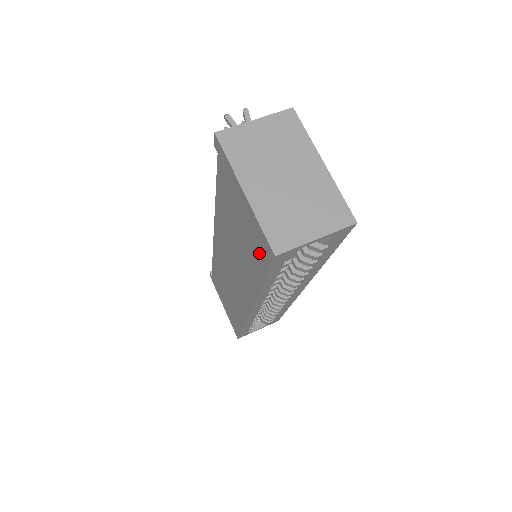
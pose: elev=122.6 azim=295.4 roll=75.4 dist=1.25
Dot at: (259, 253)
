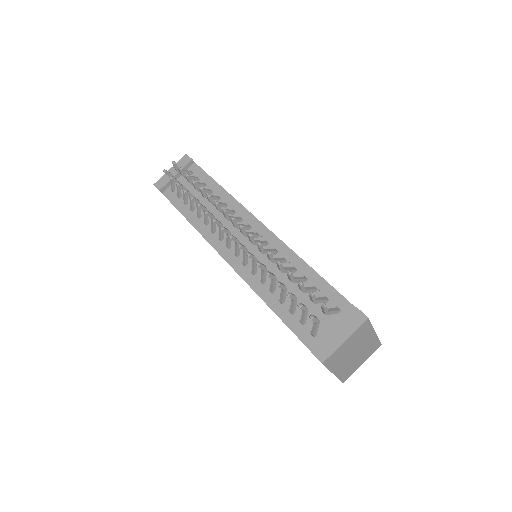
Dot at: occluded
